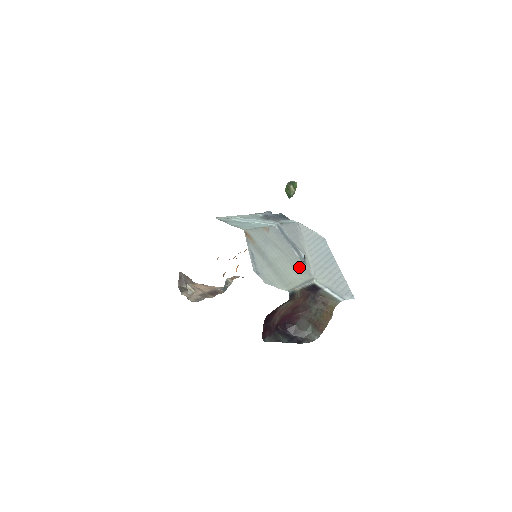
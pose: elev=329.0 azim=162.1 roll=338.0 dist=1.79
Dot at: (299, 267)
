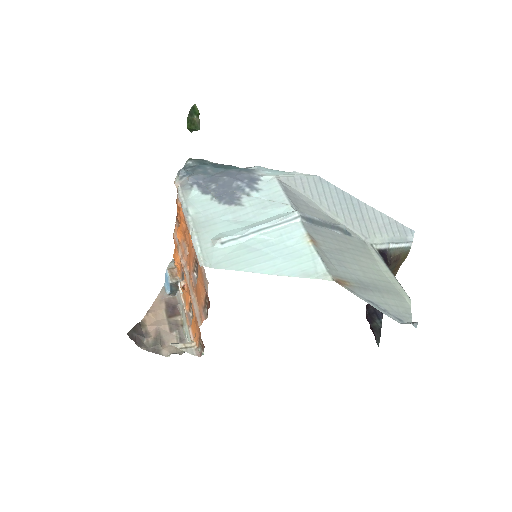
Dot at: (360, 248)
